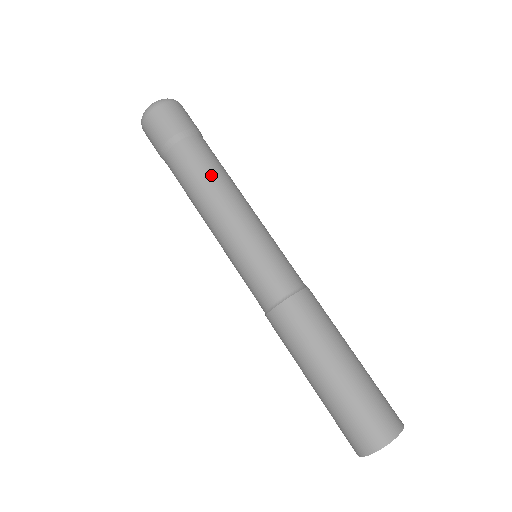
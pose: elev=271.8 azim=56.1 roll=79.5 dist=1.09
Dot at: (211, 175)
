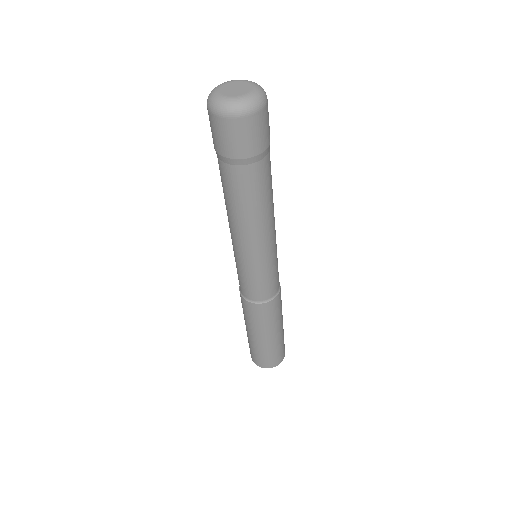
Dot at: (257, 208)
